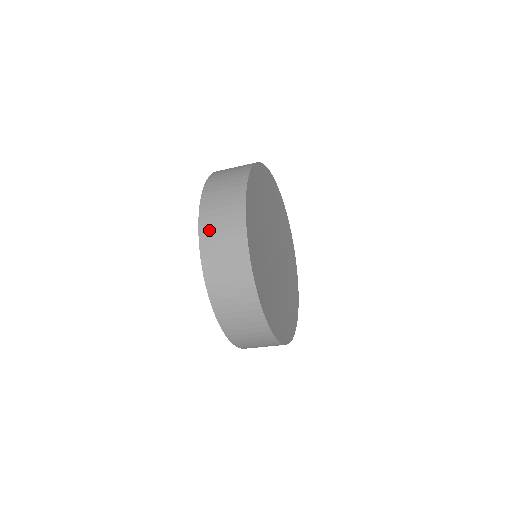
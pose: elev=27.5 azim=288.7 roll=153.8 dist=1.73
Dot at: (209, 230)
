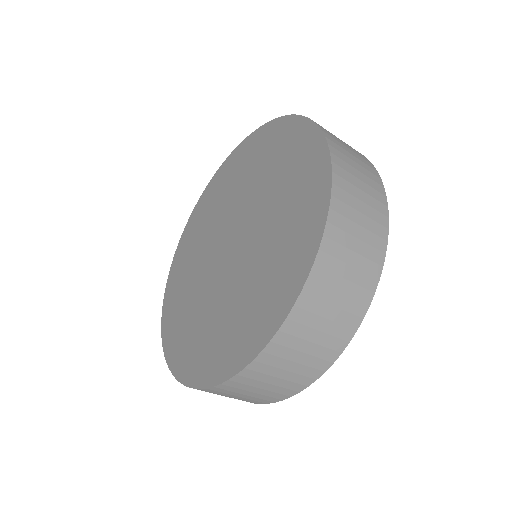
Dot at: (289, 343)
